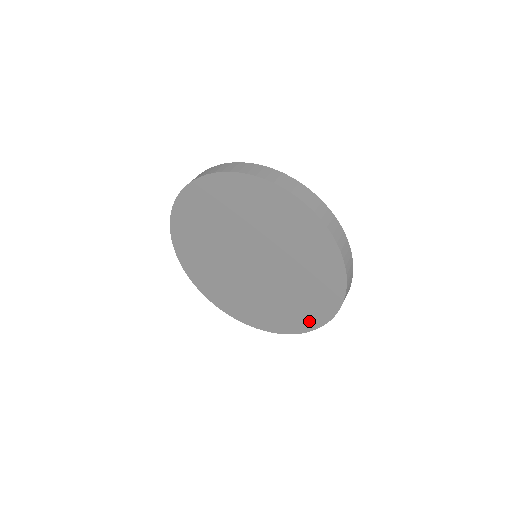
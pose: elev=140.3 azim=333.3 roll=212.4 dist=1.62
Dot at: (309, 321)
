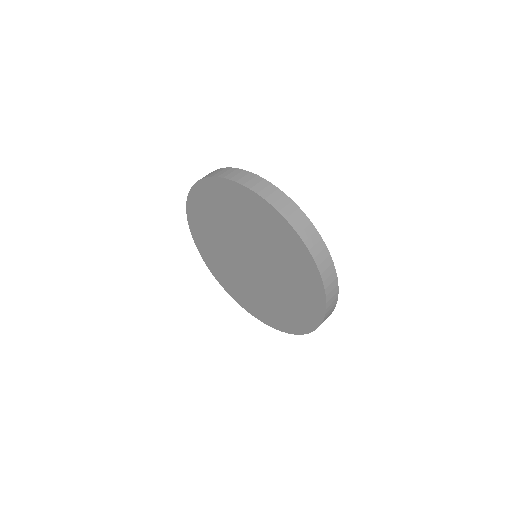
Dot at: (297, 326)
